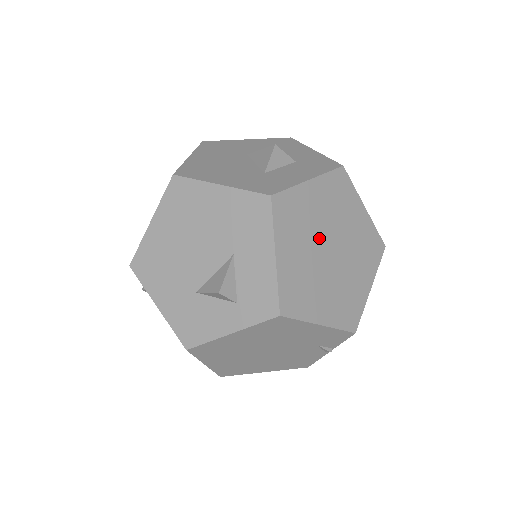
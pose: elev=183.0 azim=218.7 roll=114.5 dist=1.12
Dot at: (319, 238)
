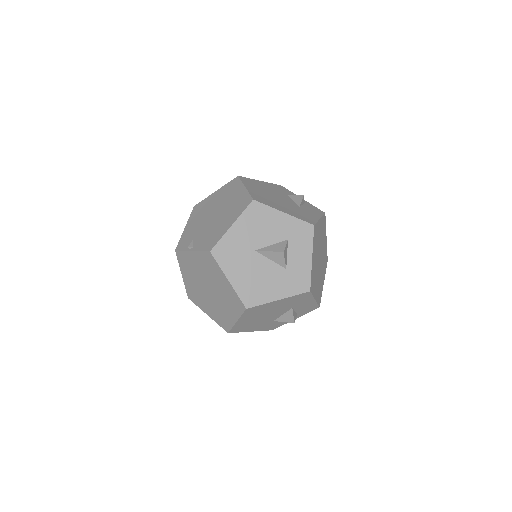
Dot at: (318, 266)
